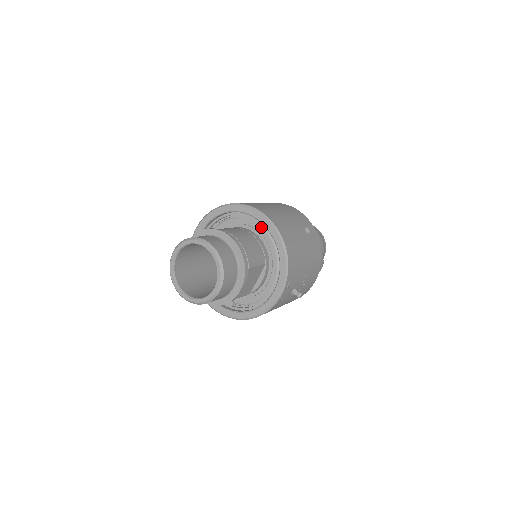
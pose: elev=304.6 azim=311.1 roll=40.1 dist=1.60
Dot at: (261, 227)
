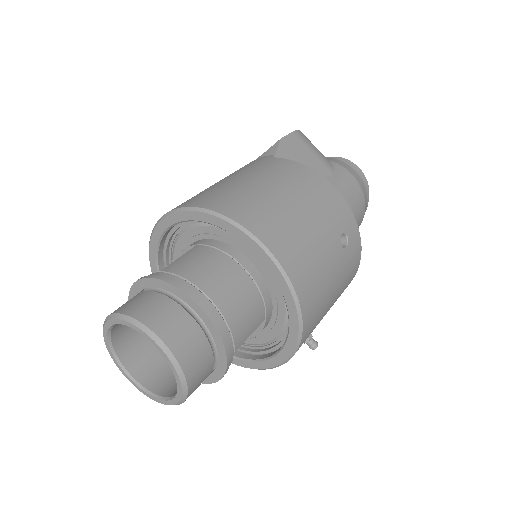
Dot at: occluded
